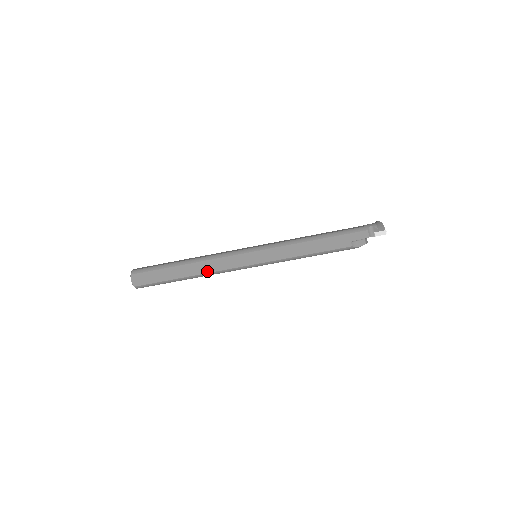
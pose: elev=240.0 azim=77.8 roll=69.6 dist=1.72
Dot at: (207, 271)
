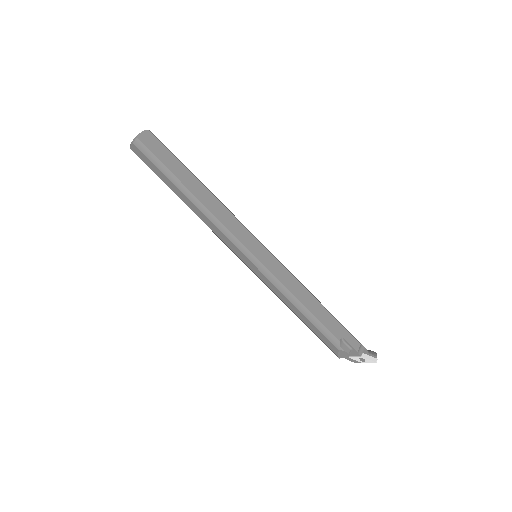
Dot at: (212, 210)
